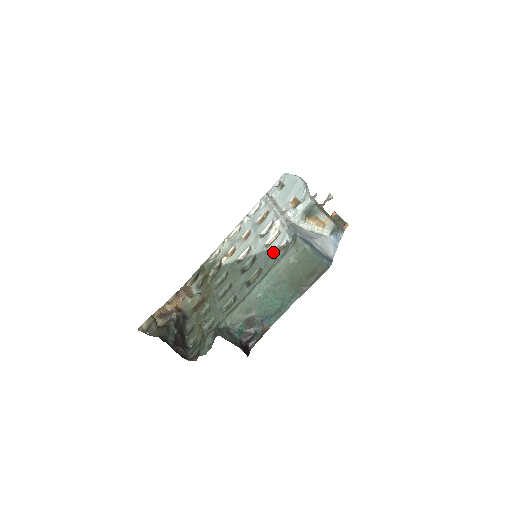
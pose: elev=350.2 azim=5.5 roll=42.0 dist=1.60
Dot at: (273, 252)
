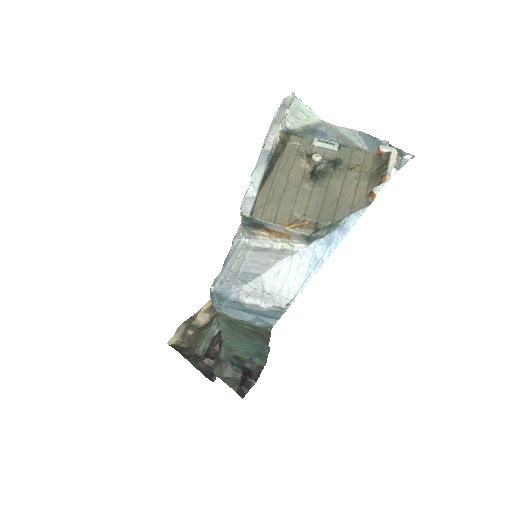
Dot at: occluded
